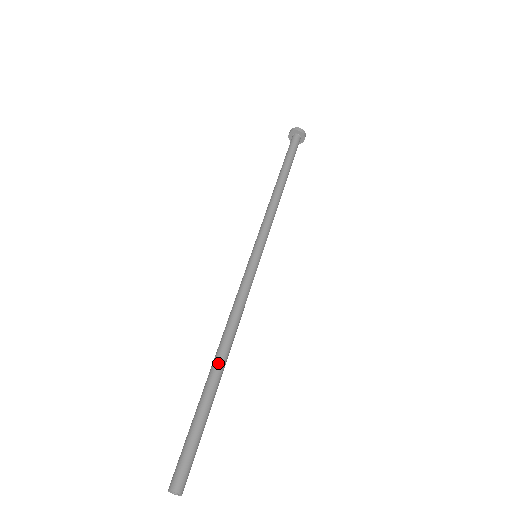
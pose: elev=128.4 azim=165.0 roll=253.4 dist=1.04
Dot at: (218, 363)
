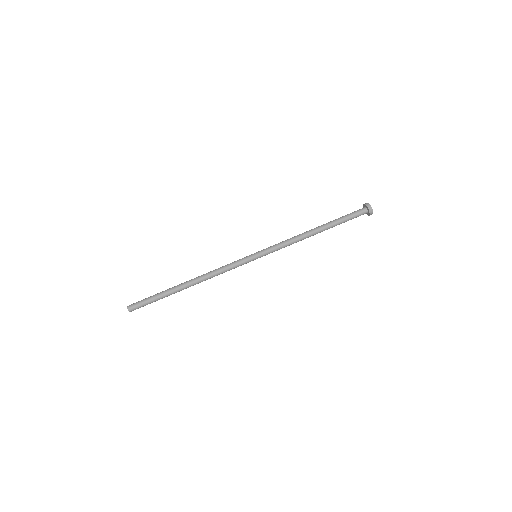
Dot at: (185, 283)
